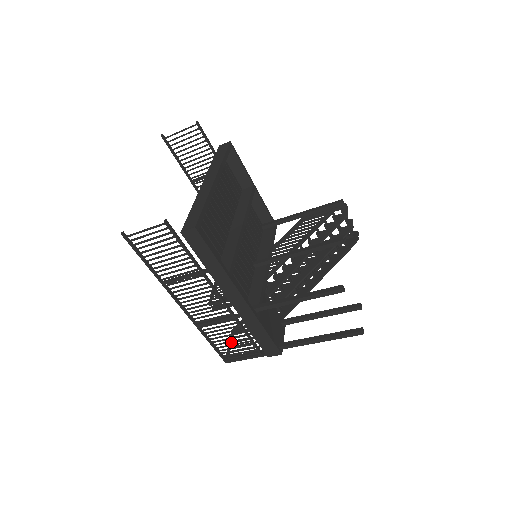
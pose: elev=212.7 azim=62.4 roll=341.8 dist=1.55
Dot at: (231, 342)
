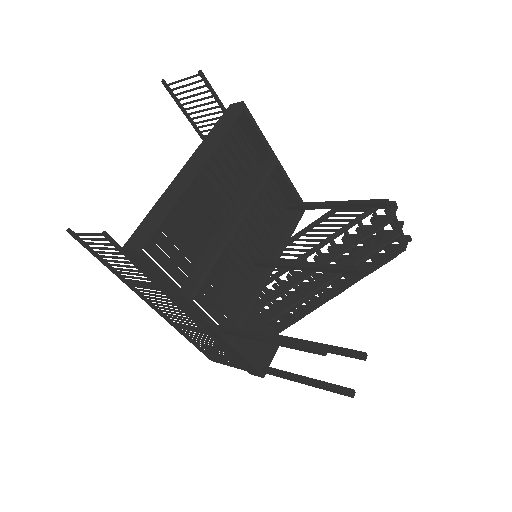
Dot at: (211, 349)
